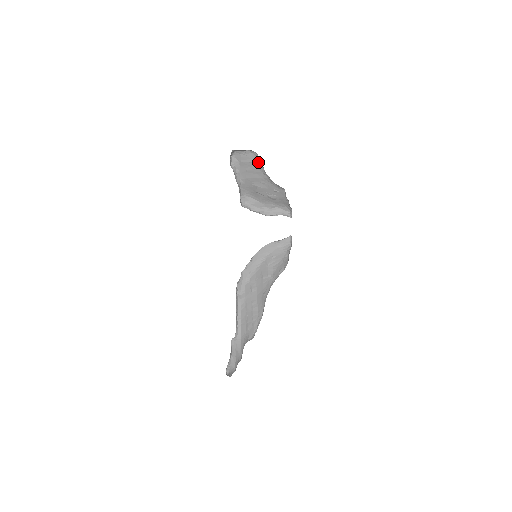
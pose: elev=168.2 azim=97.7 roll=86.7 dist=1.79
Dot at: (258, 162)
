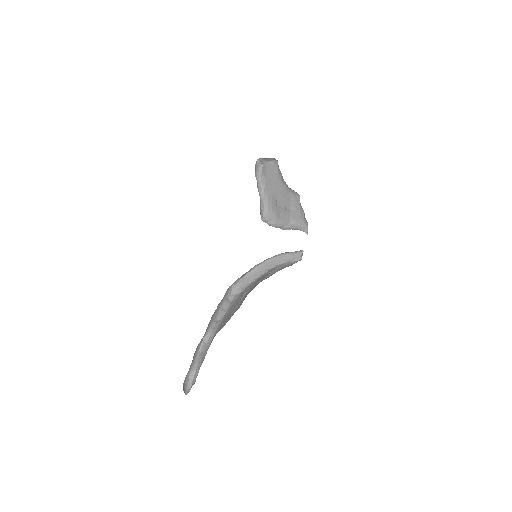
Dot at: (278, 170)
